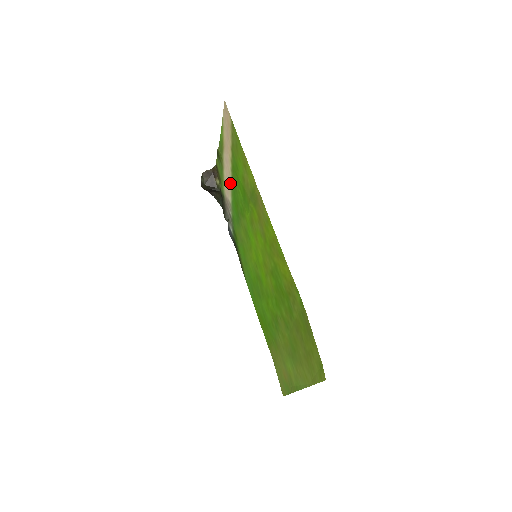
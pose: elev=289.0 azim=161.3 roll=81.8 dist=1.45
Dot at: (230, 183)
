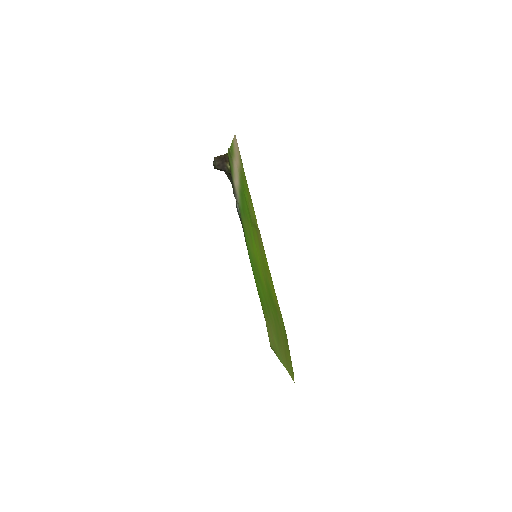
Dot at: (238, 185)
